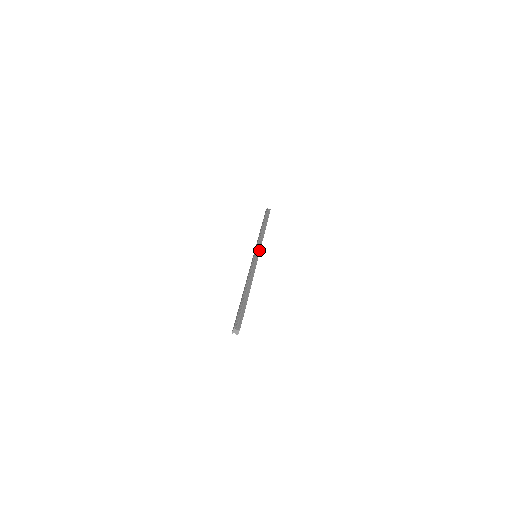
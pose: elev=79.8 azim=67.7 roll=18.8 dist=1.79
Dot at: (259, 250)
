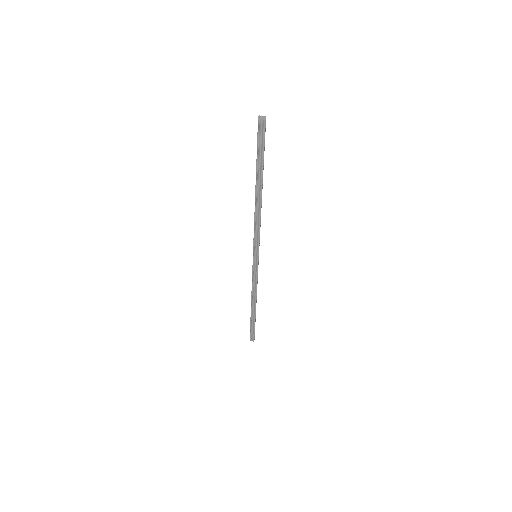
Dot at: occluded
